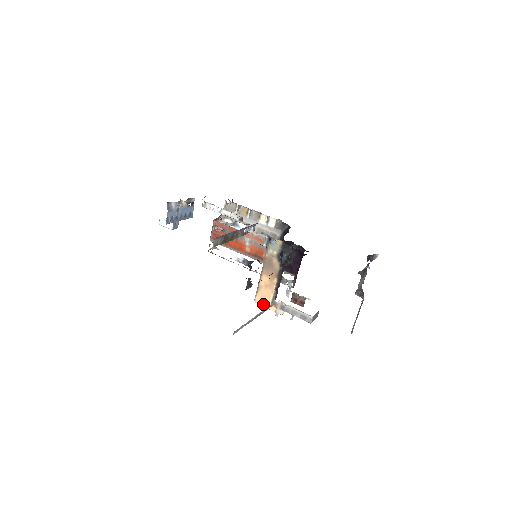
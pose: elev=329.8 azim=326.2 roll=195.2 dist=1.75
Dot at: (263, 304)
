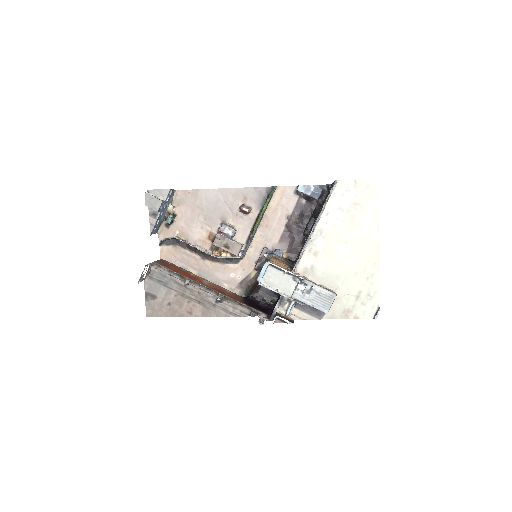
Dot at: (279, 266)
